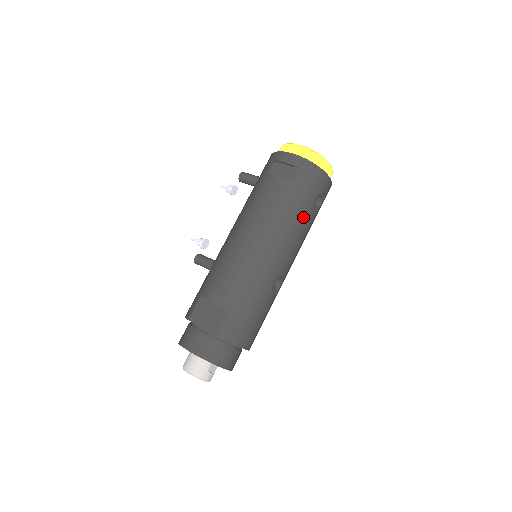
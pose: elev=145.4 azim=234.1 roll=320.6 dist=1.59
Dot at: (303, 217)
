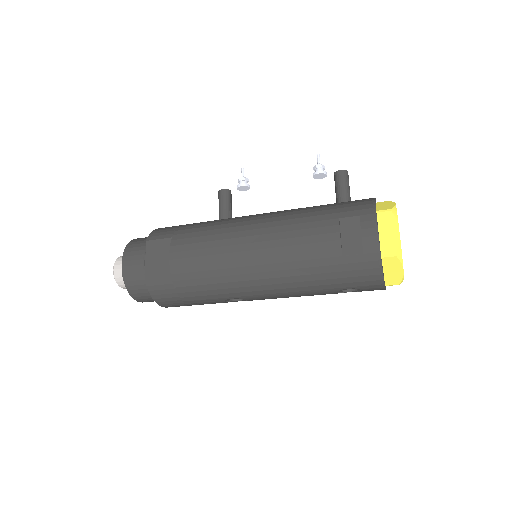
Dot at: (315, 288)
